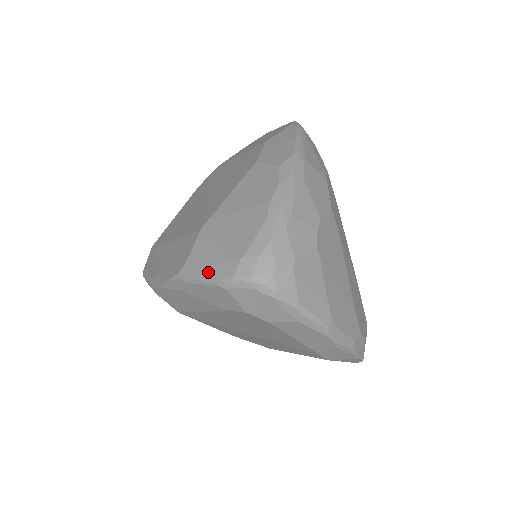
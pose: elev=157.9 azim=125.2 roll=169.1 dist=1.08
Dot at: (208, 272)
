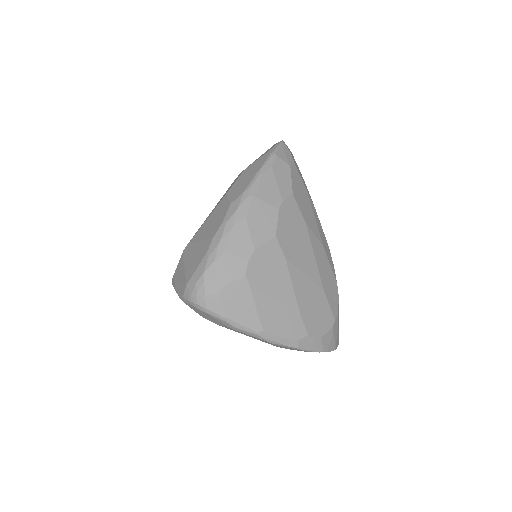
Dot at: (177, 287)
